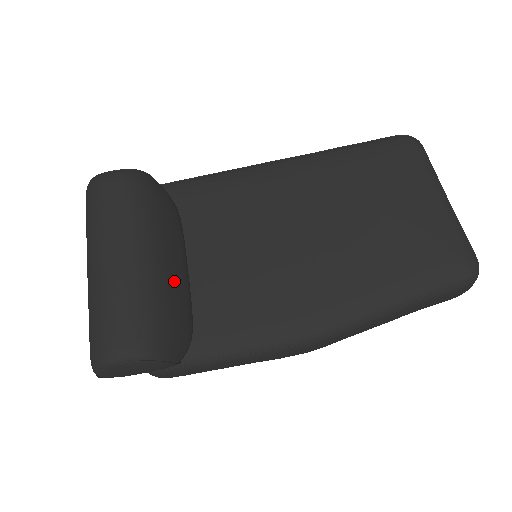
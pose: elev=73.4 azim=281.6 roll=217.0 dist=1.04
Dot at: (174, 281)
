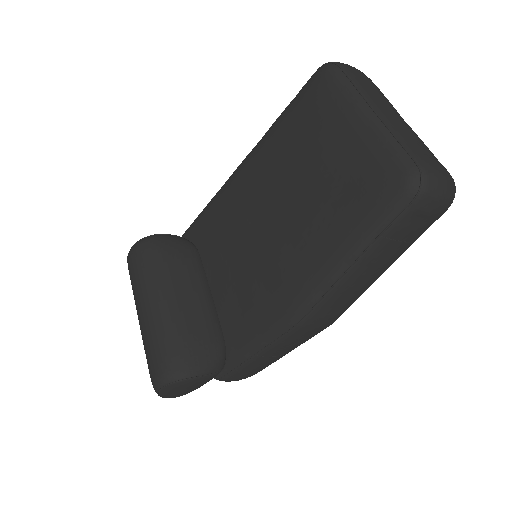
Dot at: (188, 311)
